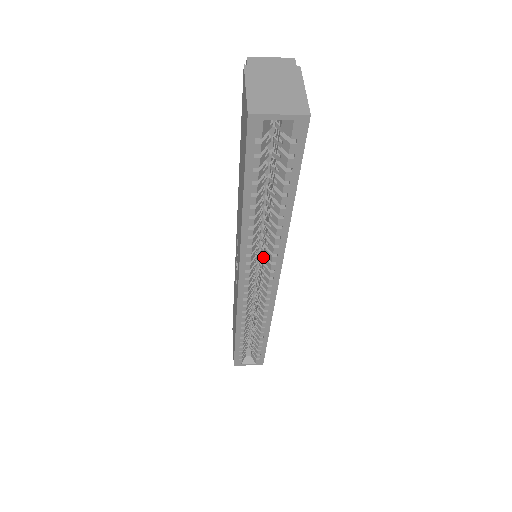
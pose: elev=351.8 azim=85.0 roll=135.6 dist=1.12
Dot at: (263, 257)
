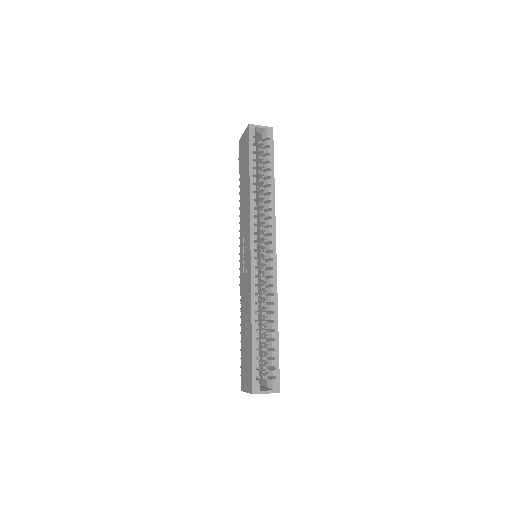
Dot at: (262, 233)
